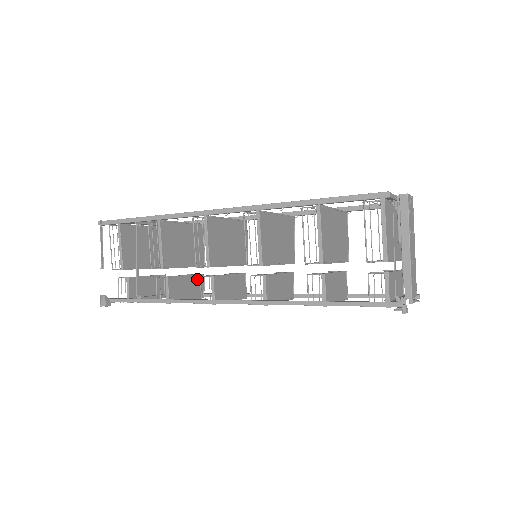
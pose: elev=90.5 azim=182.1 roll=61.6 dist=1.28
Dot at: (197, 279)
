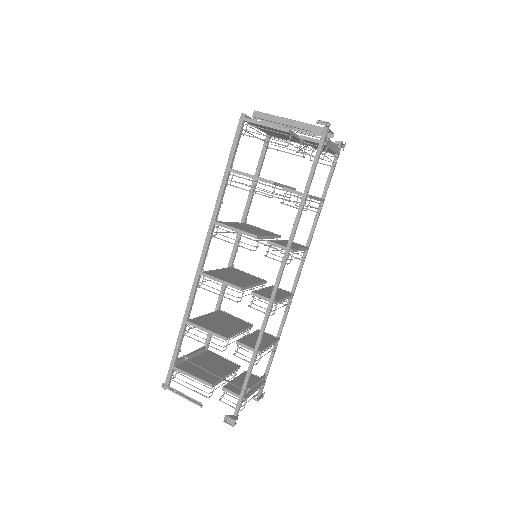
Dot at: occluded
